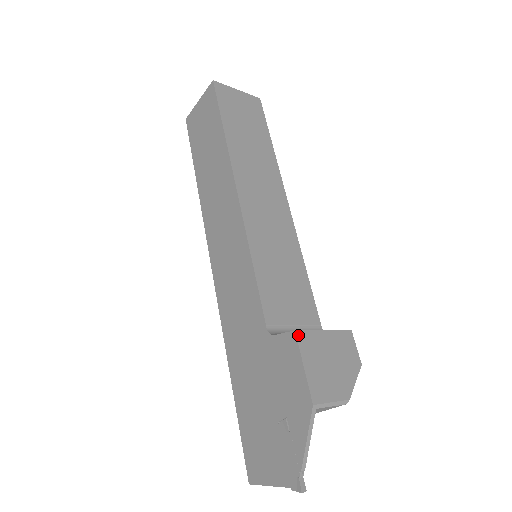
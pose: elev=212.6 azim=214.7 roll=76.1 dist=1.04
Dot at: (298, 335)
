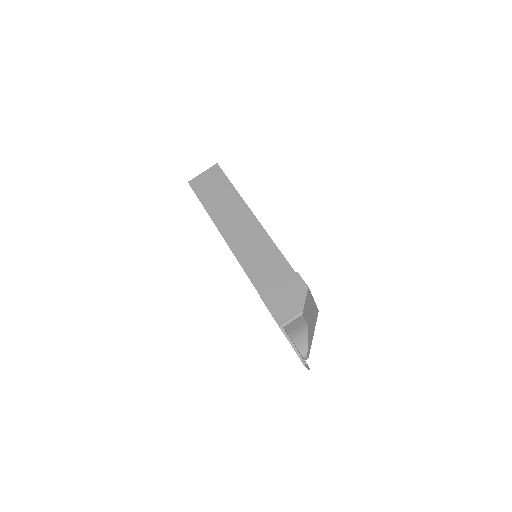
Dot at: (262, 297)
